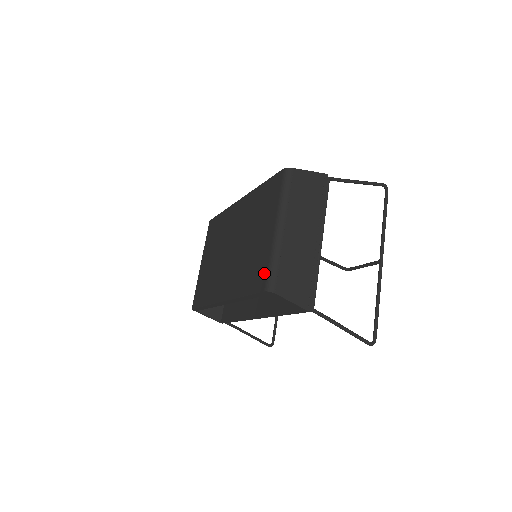
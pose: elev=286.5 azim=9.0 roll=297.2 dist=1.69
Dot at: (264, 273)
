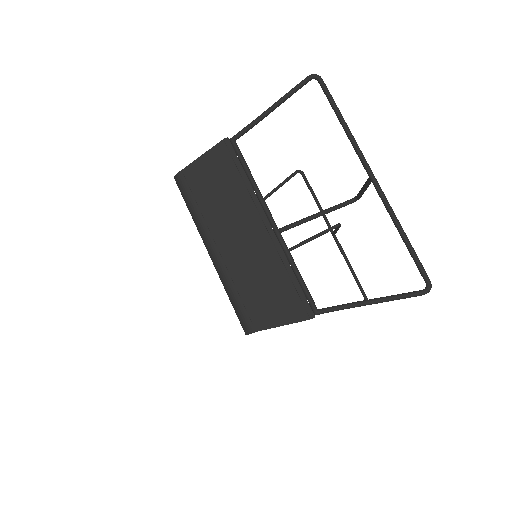
Dot at: (235, 312)
